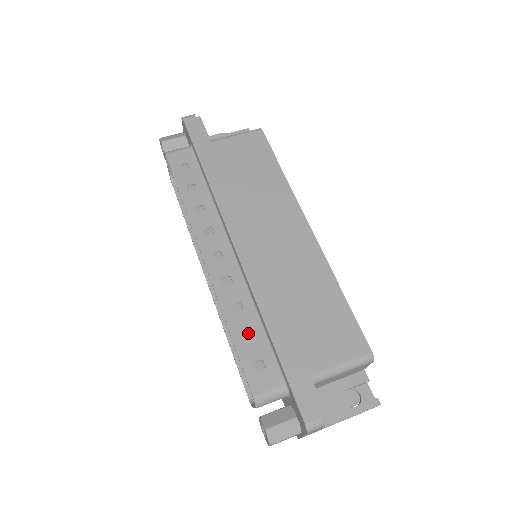
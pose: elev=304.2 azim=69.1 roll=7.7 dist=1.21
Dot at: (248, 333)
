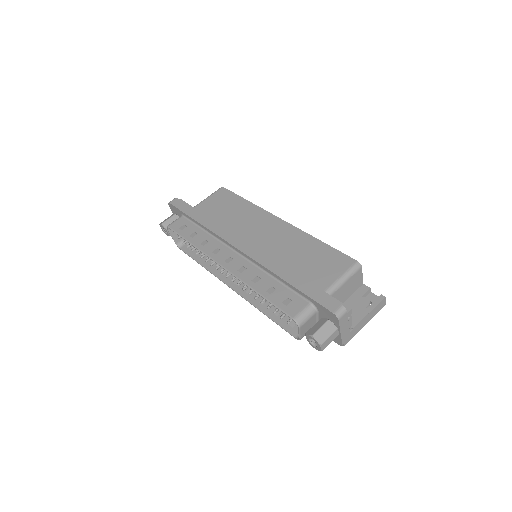
Dot at: (271, 289)
